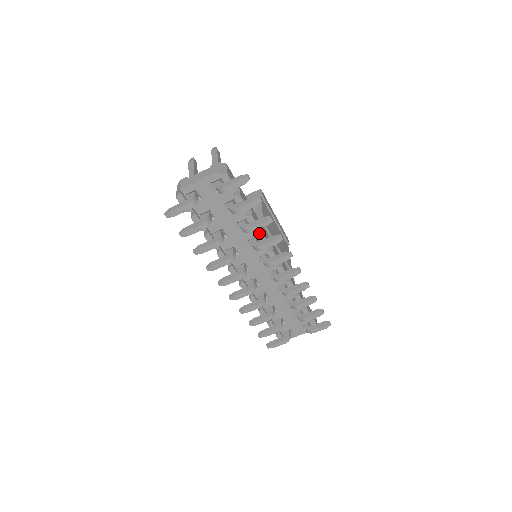
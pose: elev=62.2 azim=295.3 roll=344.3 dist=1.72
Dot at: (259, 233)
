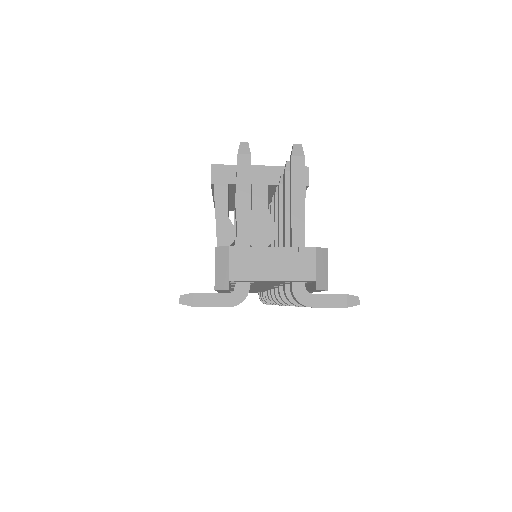
Dot at: occluded
